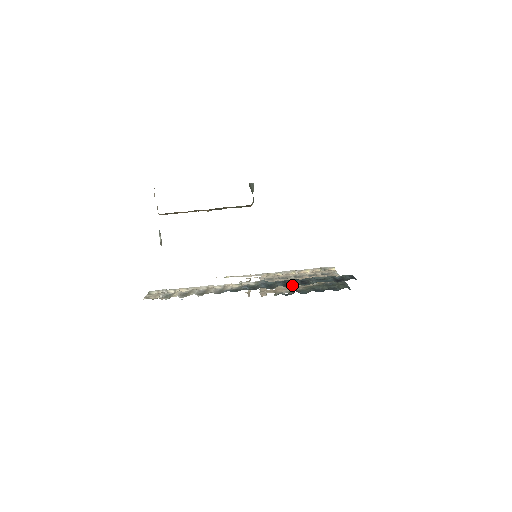
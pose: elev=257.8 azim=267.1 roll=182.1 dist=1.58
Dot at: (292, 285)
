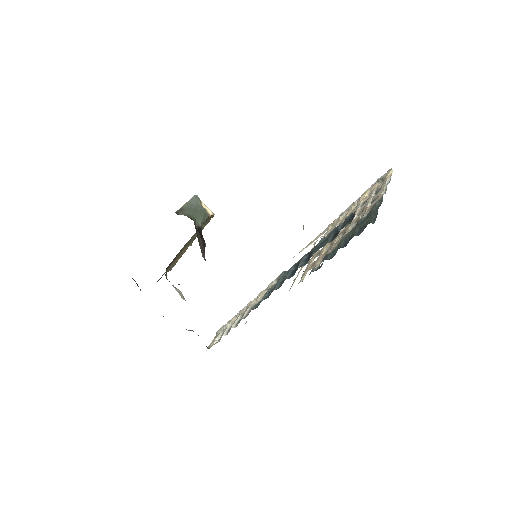
Dot at: occluded
